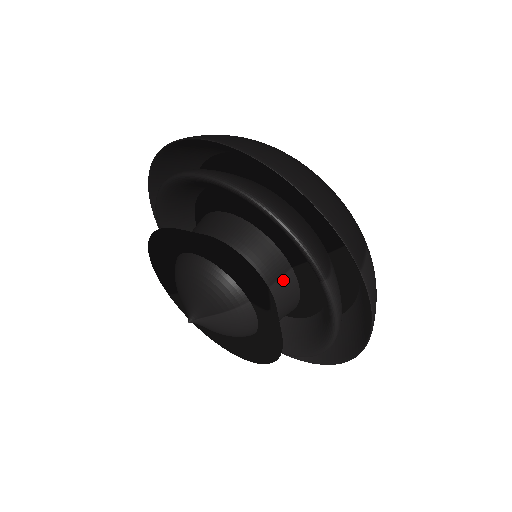
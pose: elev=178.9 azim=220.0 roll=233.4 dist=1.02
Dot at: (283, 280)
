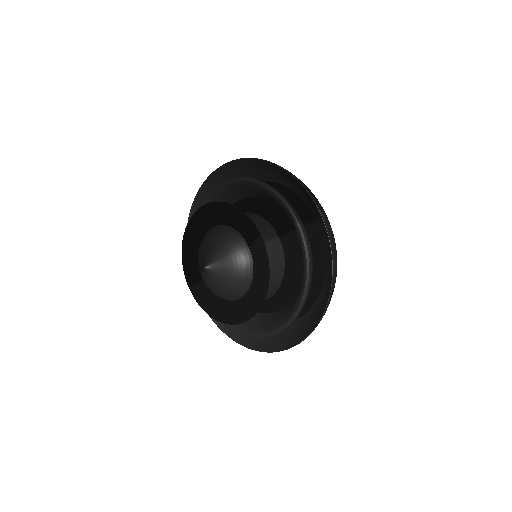
Dot at: (272, 242)
